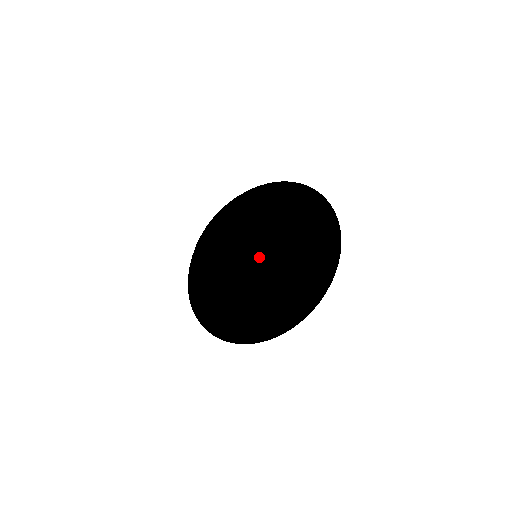
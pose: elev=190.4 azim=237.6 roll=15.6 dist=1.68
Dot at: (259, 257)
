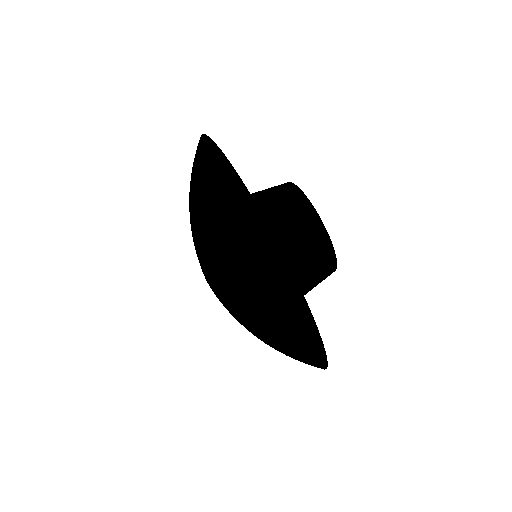
Dot at: (223, 295)
